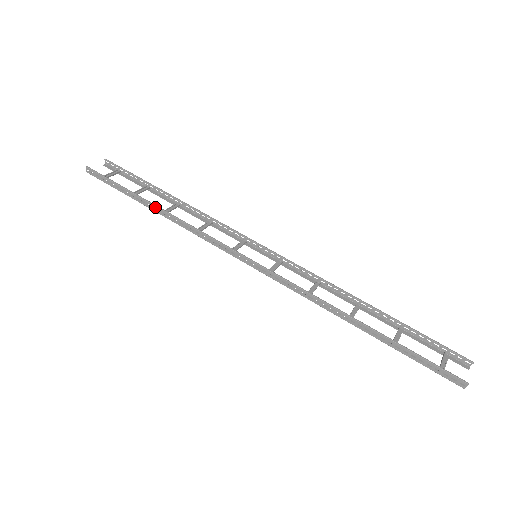
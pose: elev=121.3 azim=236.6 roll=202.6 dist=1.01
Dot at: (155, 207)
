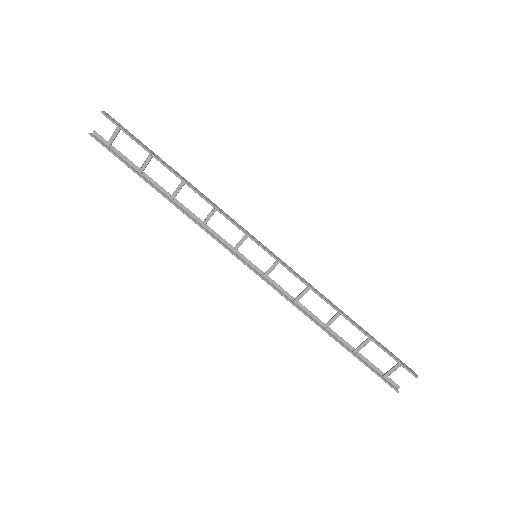
Dot at: (162, 195)
